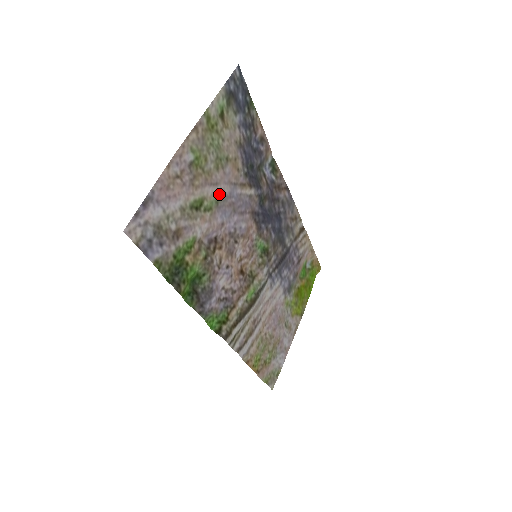
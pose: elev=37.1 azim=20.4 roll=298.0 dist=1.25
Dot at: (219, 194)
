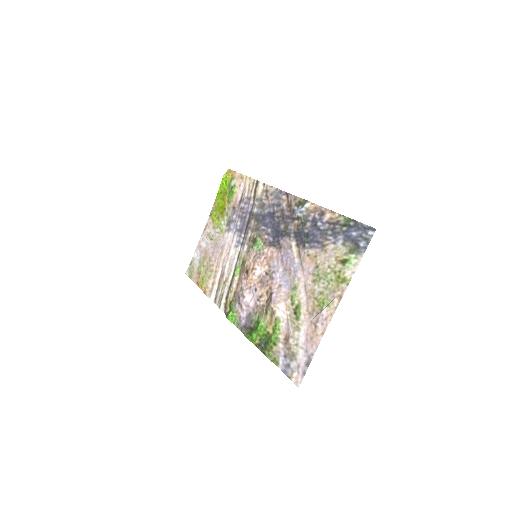
Dot at: (298, 284)
